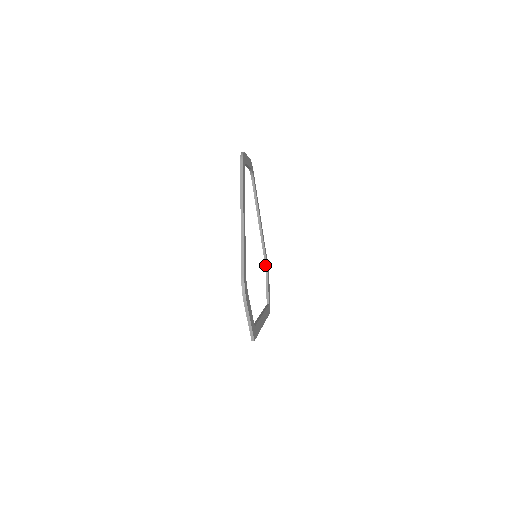
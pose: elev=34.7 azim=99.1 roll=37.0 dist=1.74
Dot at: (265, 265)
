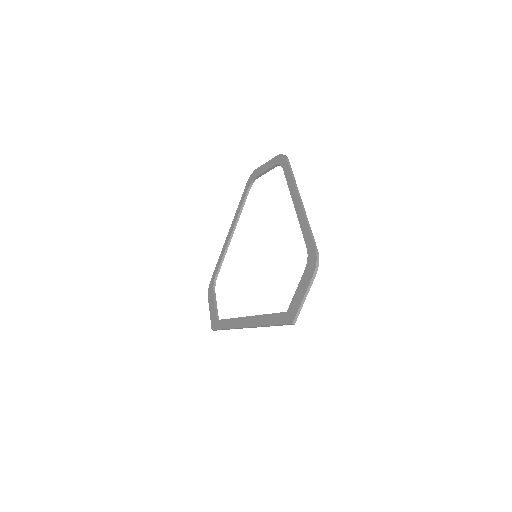
Dot at: (214, 281)
